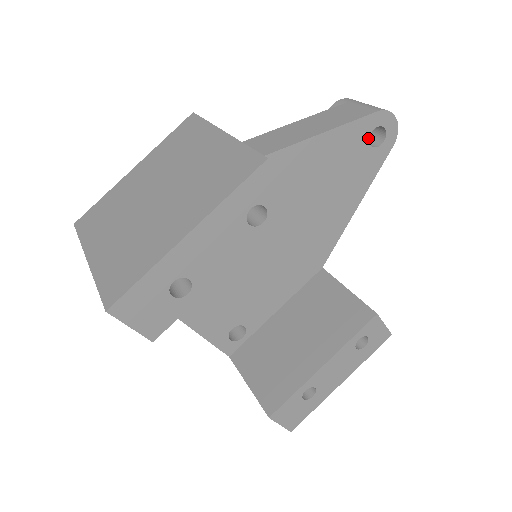
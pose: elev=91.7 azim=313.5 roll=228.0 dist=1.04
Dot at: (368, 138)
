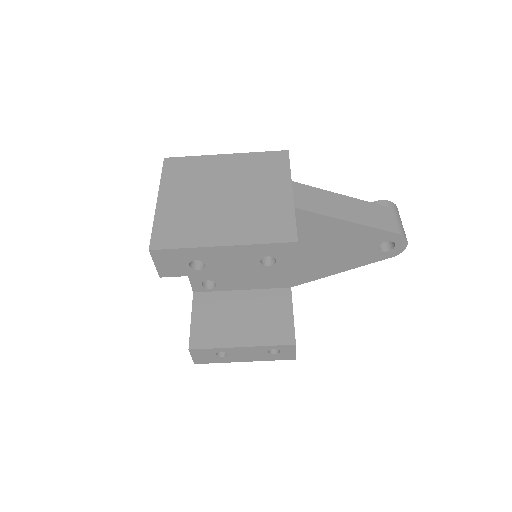
Dot at: (380, 243)
